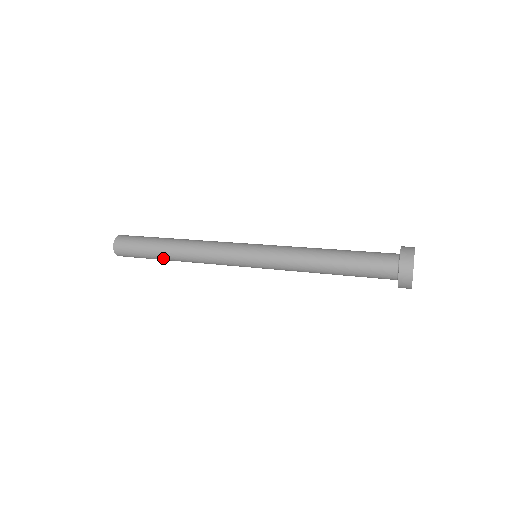
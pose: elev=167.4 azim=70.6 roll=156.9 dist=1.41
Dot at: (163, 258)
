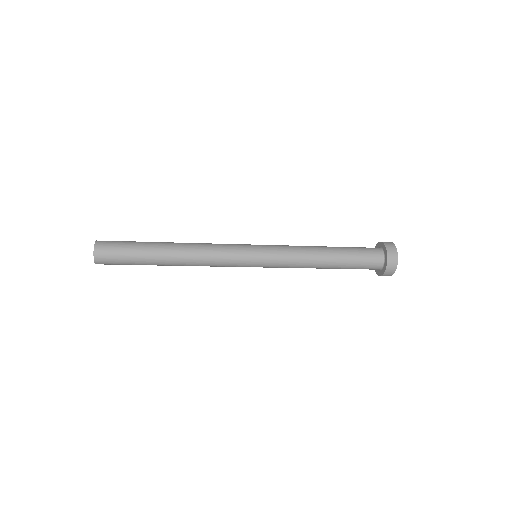
Dot at: (156, 254)
